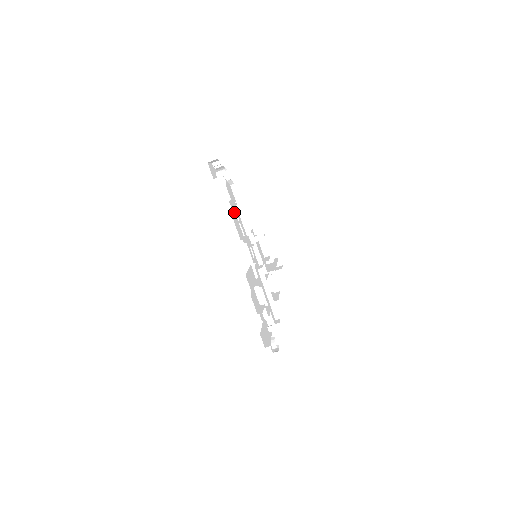
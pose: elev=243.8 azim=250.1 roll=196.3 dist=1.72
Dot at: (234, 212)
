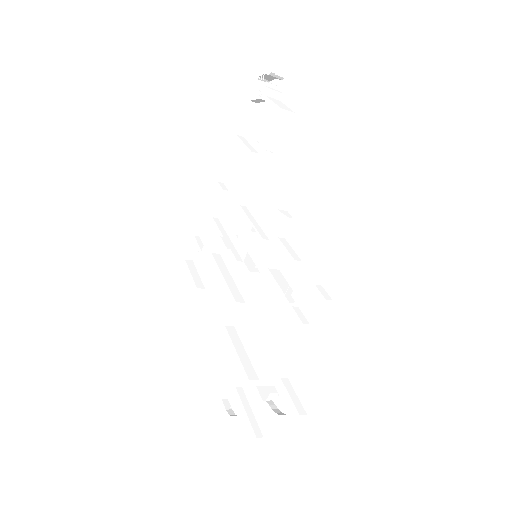
Dot at: (299, 202)
